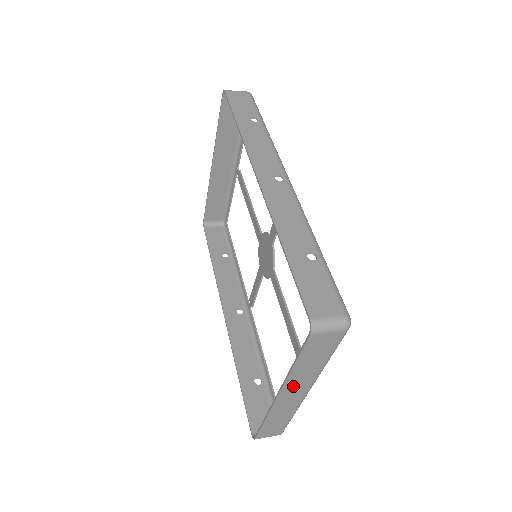
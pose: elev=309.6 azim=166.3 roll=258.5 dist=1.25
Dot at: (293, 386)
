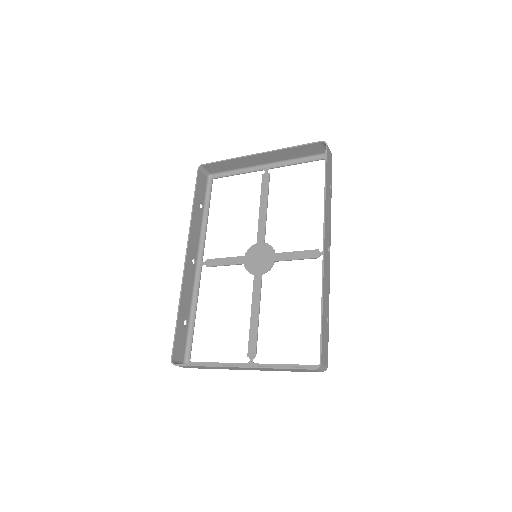
Dot at: (255, 369)
